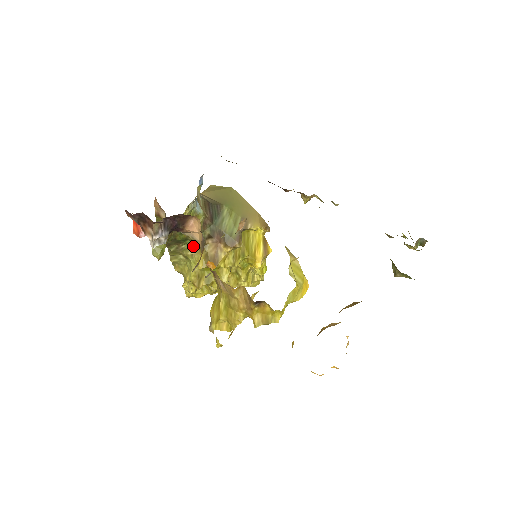
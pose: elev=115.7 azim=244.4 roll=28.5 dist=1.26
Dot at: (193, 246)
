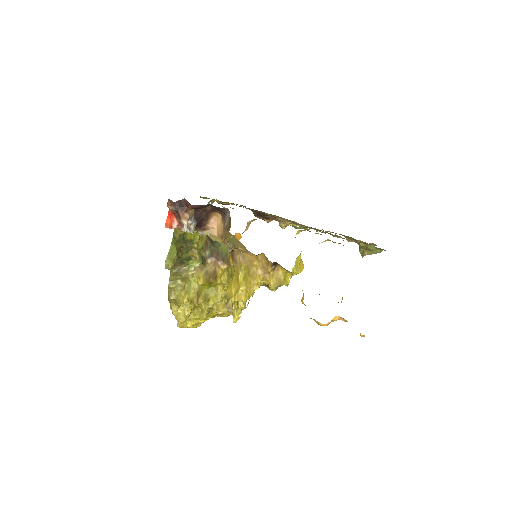
Dot at: (194, 266)
